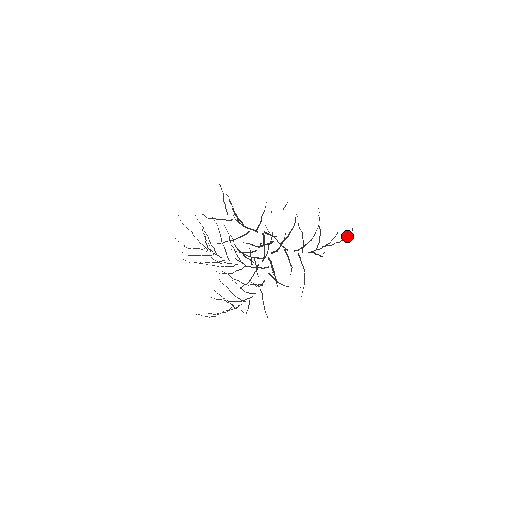
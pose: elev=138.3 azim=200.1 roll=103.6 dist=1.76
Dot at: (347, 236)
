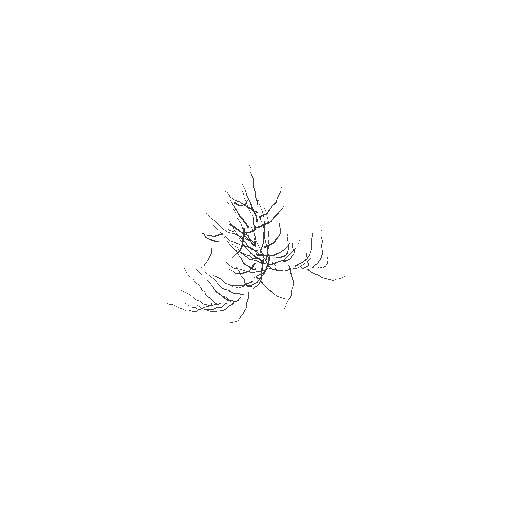
Dot at: (327, 262)
